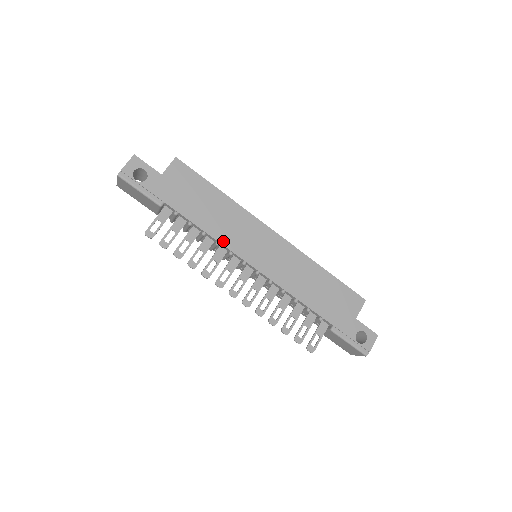
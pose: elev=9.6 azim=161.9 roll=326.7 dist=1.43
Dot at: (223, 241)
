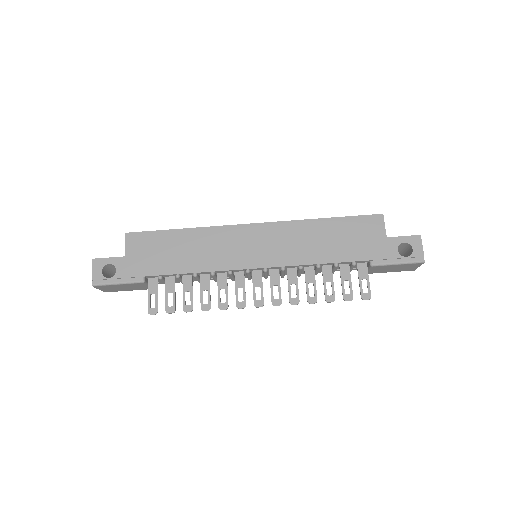
Dot at: (215, 268)
